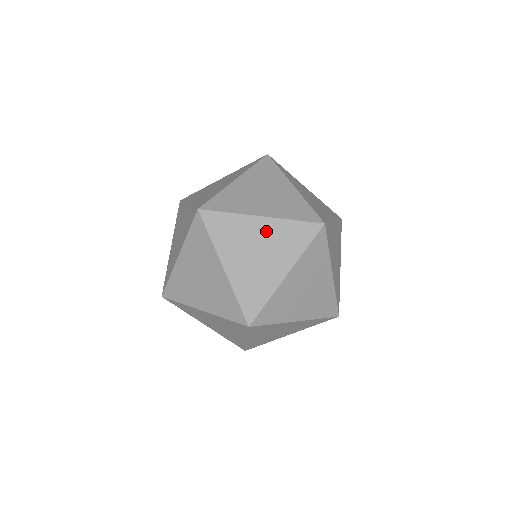
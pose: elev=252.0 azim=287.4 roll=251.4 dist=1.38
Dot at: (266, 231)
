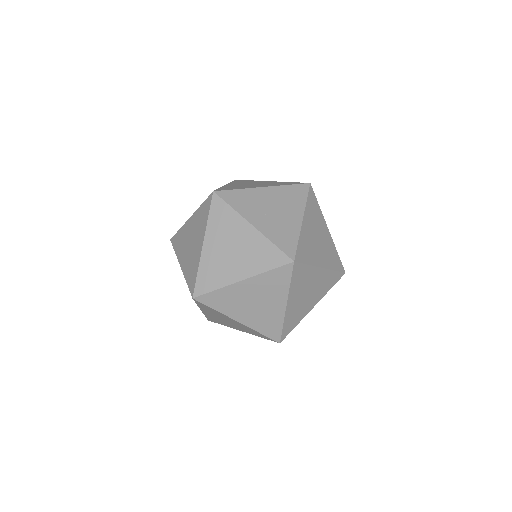
Dot at: (248, 238)
